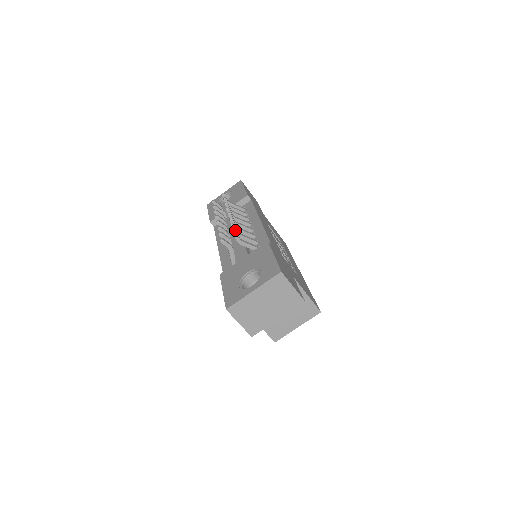
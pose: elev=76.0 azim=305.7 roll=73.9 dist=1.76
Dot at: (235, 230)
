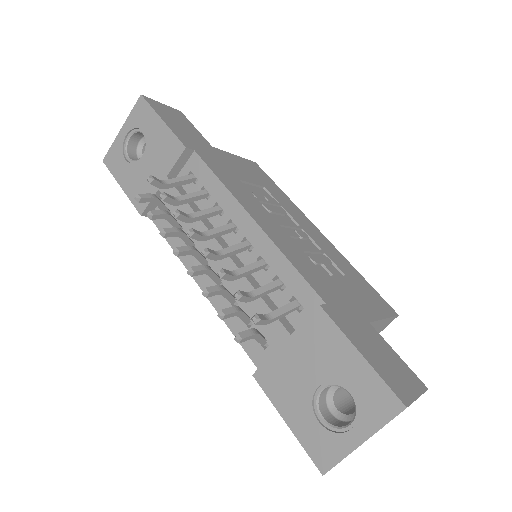
Dot at: (256, 317)
